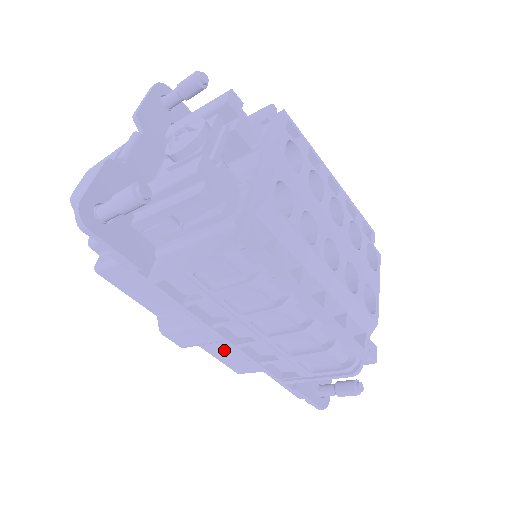
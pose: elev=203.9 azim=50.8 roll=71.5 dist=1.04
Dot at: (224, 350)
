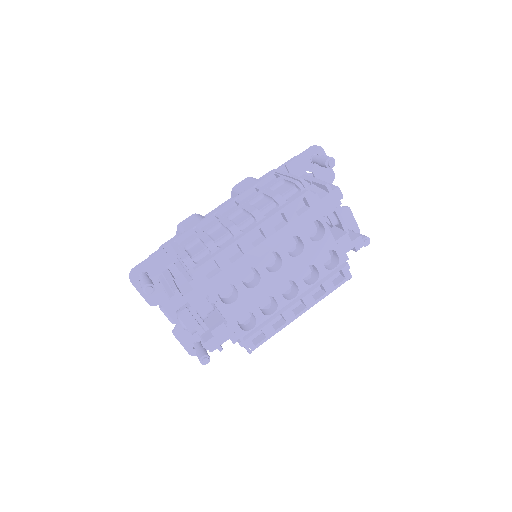
Dot at: occluded
